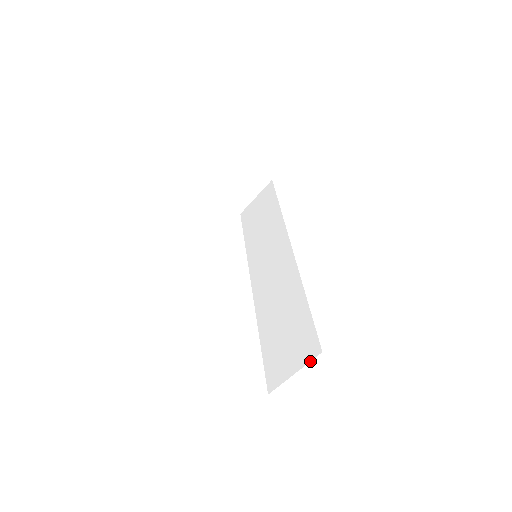
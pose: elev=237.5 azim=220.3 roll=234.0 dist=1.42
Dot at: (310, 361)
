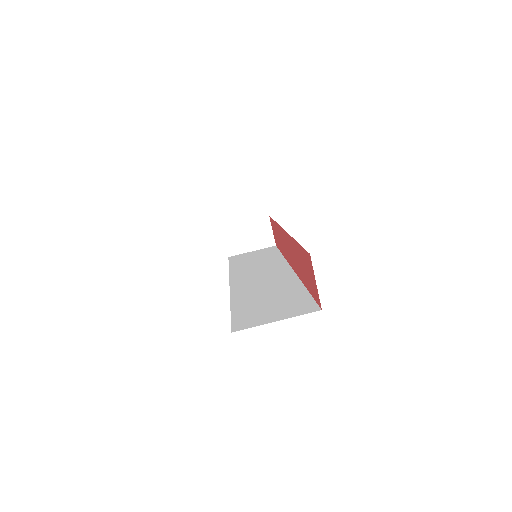
Dot at: (303, 314)
